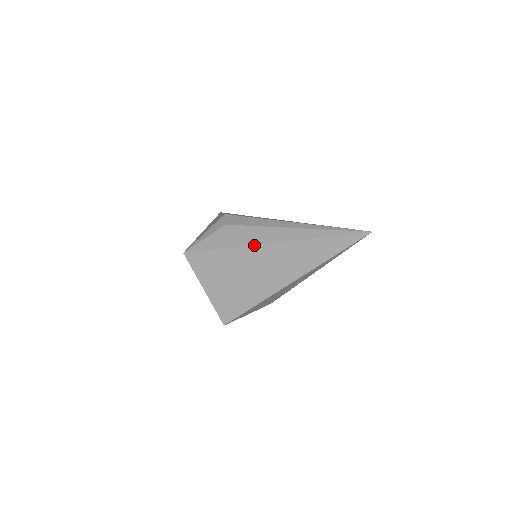
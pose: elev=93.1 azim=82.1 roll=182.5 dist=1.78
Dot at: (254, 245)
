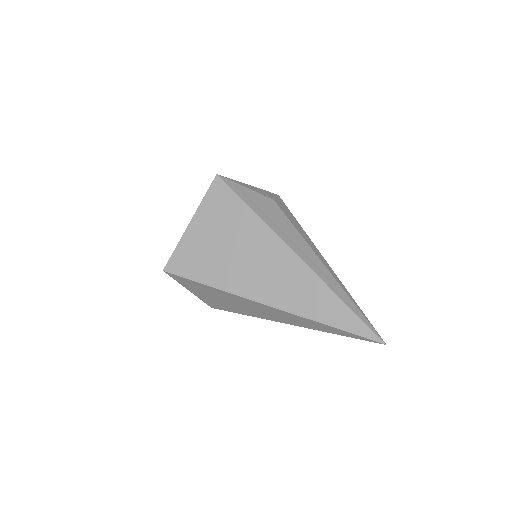
Dot at: (280, 238)
